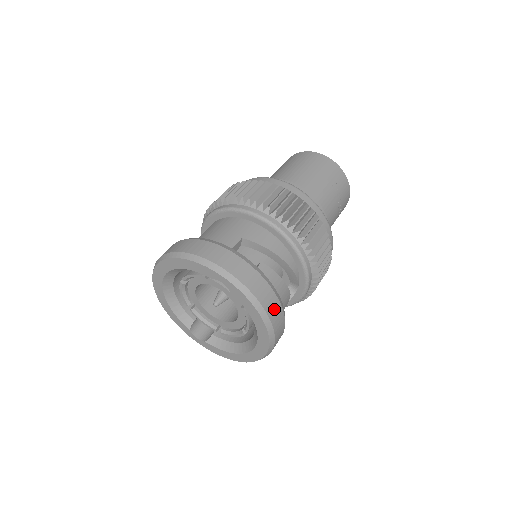
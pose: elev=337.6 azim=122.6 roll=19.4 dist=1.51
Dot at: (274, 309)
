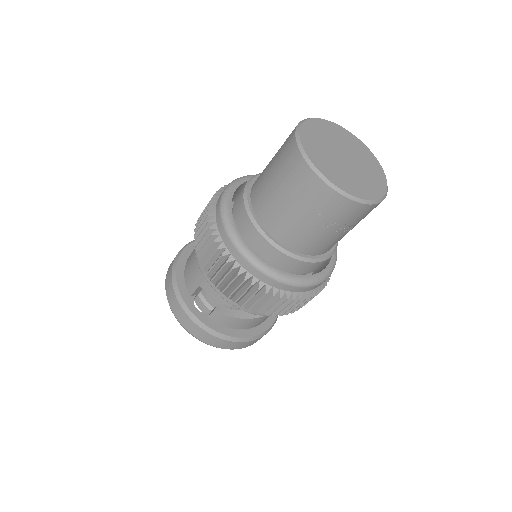
Dot at: (225, 345)
